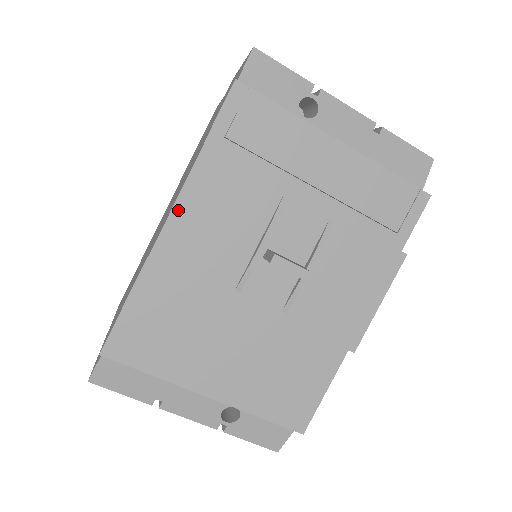
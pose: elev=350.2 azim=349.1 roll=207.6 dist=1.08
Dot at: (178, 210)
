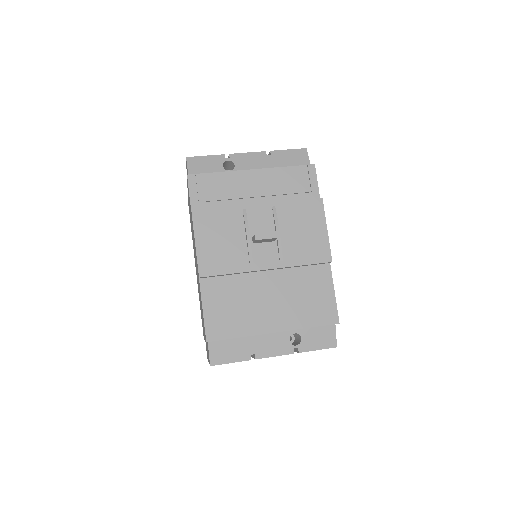
Dot at: (199, 247)
